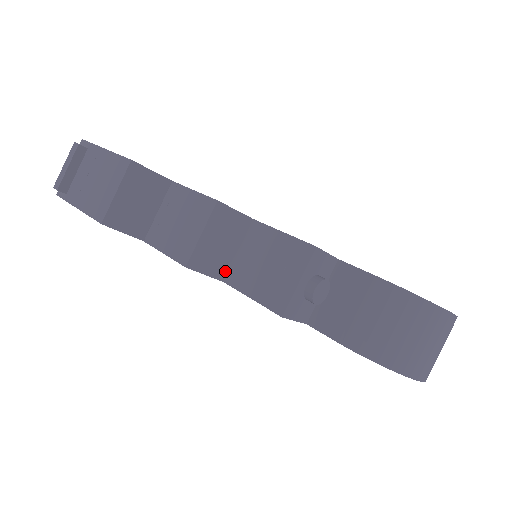
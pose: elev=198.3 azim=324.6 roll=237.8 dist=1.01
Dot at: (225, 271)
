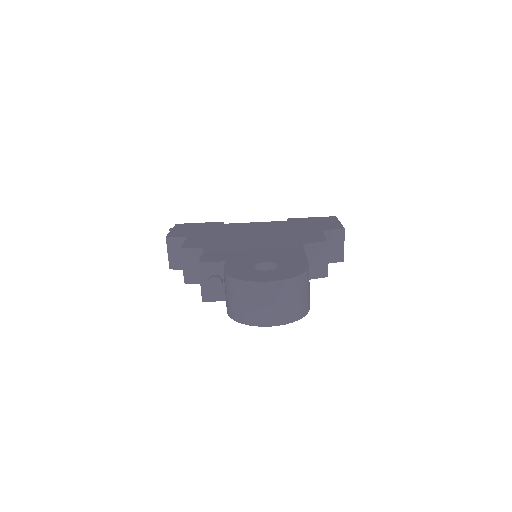
Dot at: occluded
